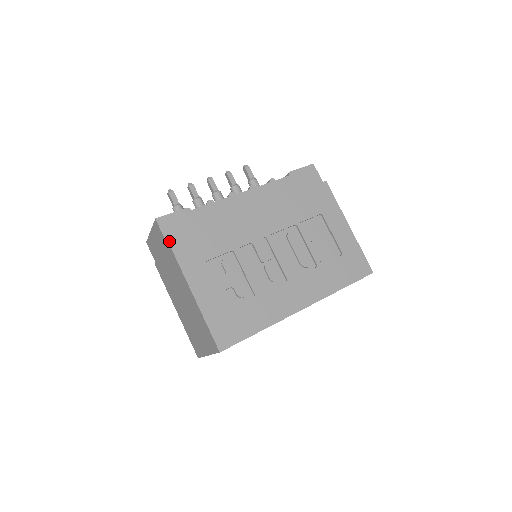
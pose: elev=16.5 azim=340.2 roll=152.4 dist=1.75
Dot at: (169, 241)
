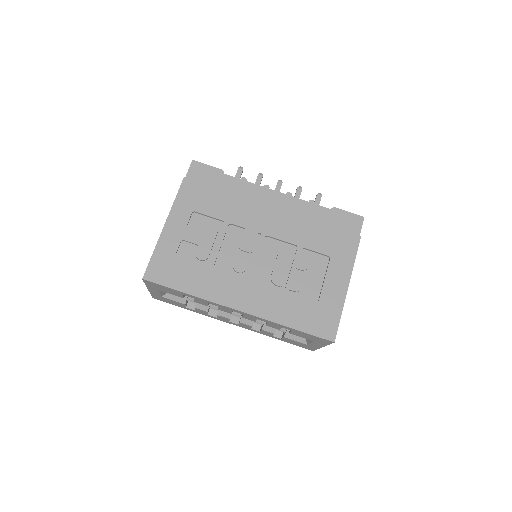
Dot at: (184, 178)
